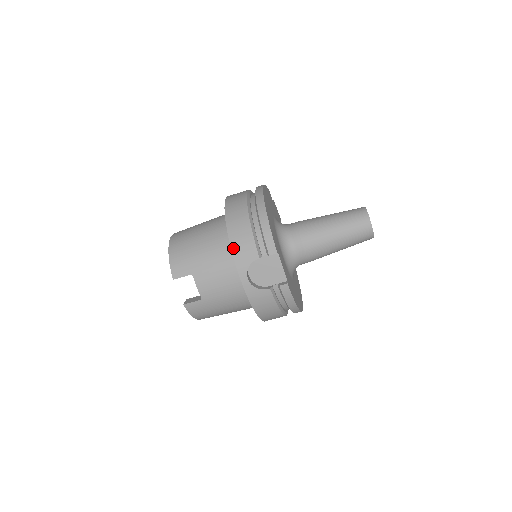
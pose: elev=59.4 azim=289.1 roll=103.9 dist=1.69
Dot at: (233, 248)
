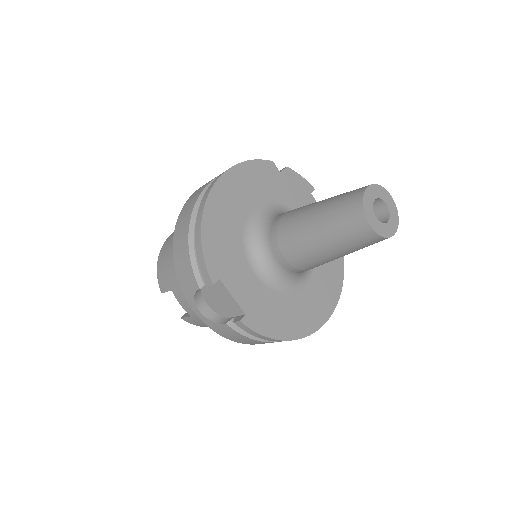
Dot at: (177, 273)
